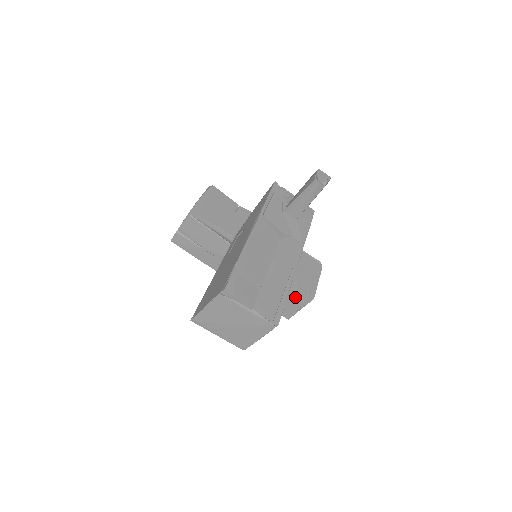
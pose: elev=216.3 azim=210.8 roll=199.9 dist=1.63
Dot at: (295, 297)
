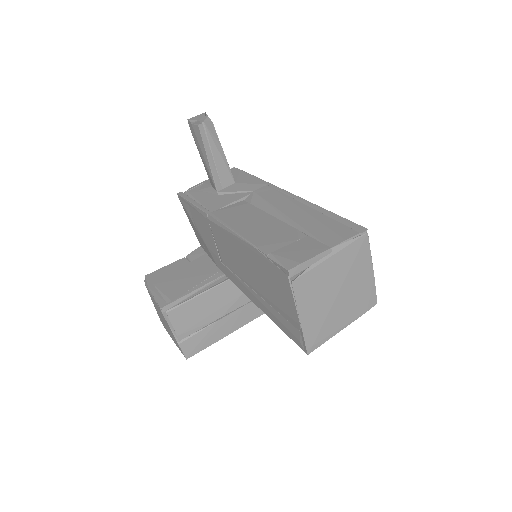
Dot at: occluded
